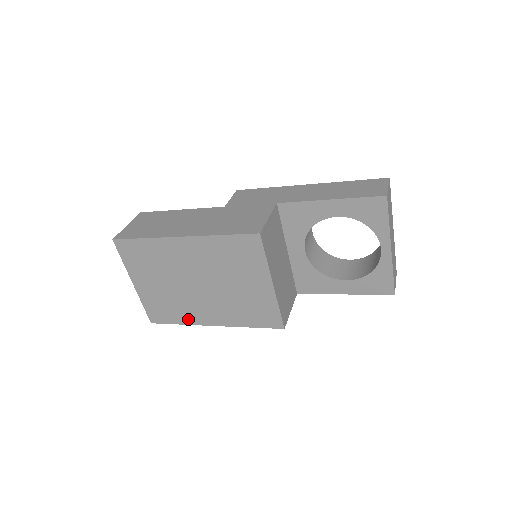
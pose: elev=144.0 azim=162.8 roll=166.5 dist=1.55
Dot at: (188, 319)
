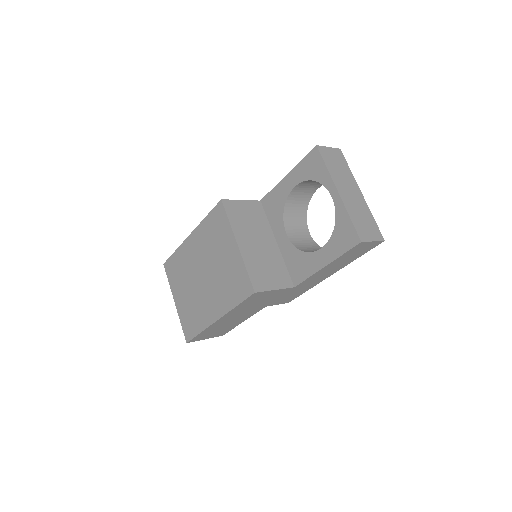
Dot at: (203, 323)
